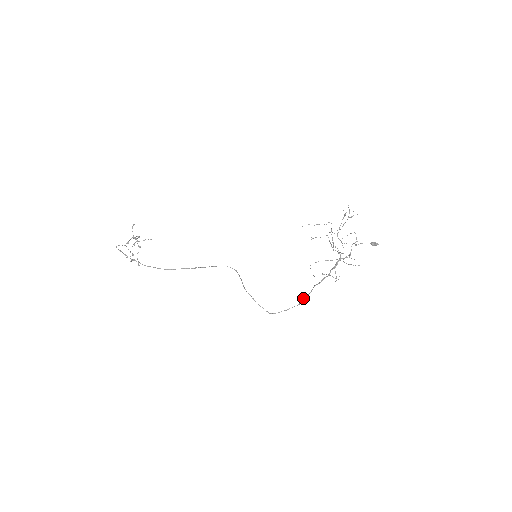
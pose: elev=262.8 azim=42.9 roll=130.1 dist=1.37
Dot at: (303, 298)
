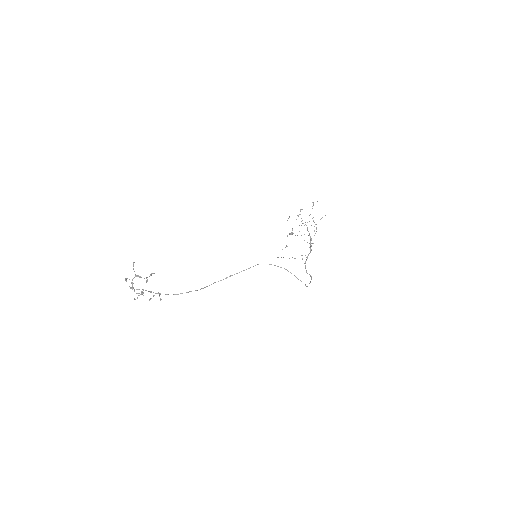
Dot at: (307, 273)
